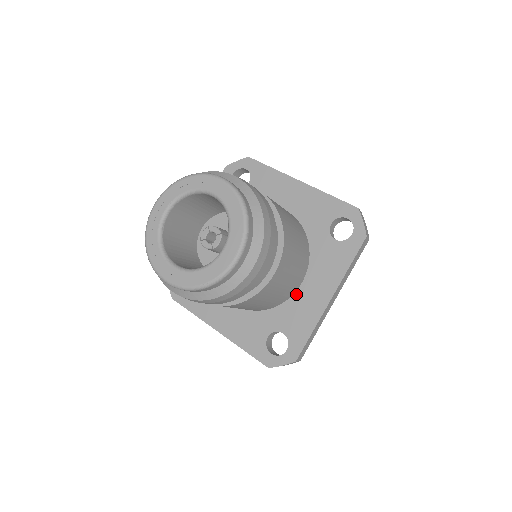
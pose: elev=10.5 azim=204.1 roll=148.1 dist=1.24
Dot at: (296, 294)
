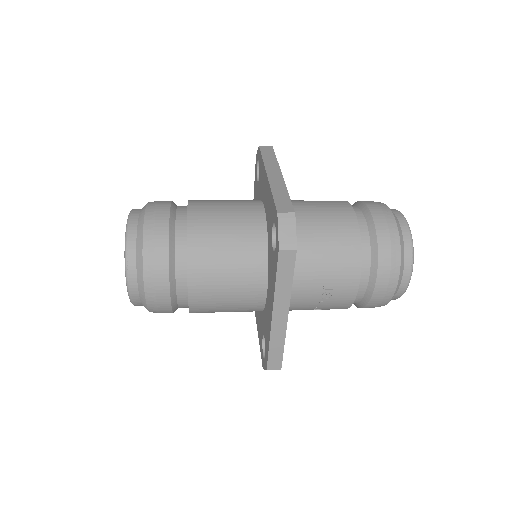
Dot at: (266, 302)
